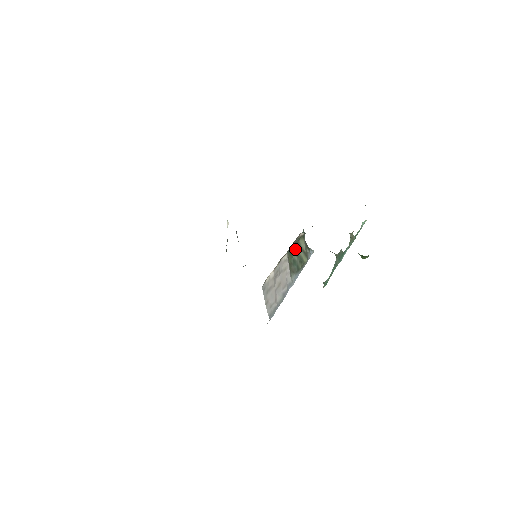
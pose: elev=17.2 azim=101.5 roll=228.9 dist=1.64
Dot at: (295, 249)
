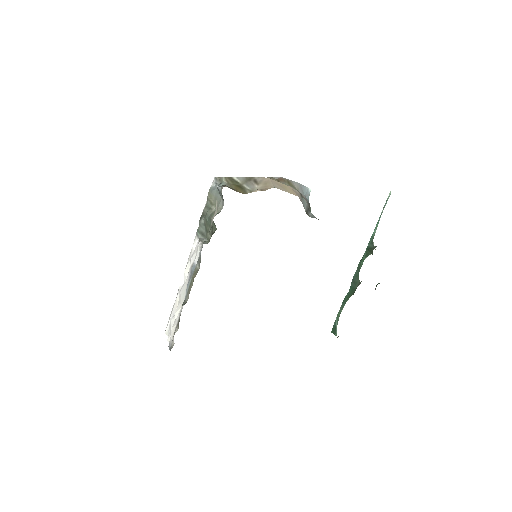
Dot at: occluded
